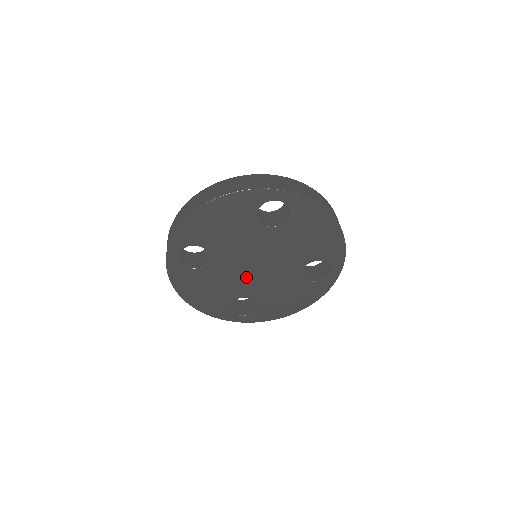
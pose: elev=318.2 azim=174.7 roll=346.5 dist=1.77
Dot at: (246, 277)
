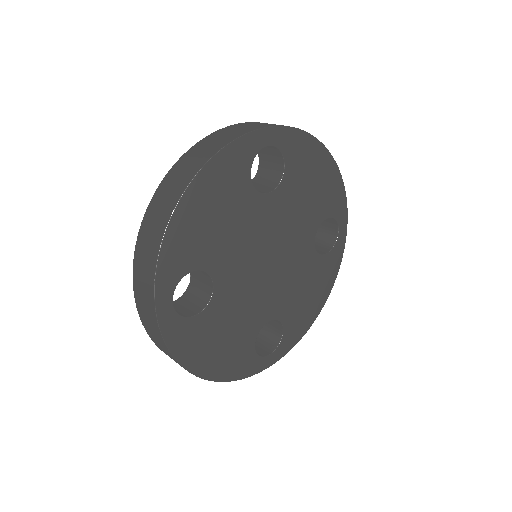
Dot at: (261, 289)
